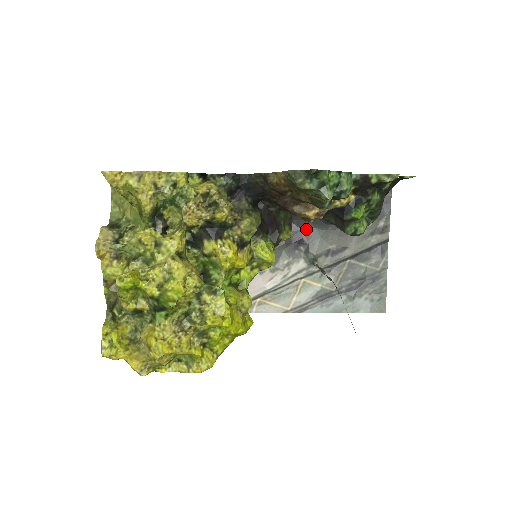
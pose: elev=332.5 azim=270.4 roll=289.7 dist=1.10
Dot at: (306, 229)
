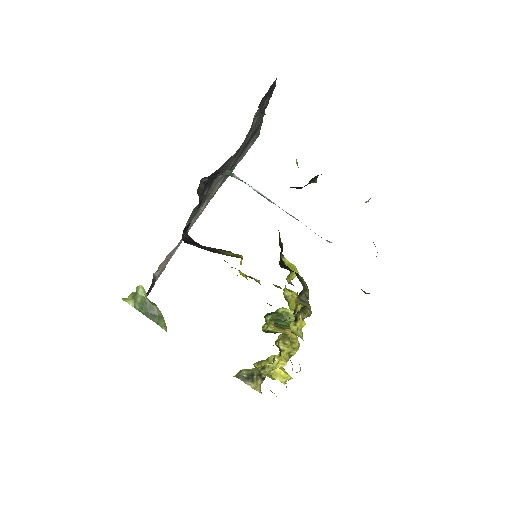
Dot at: (221, 166)
